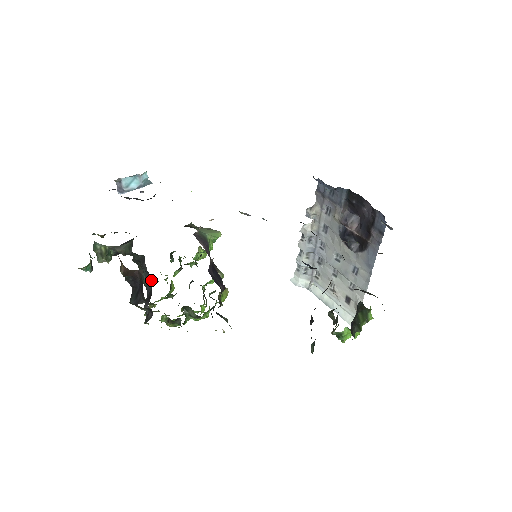
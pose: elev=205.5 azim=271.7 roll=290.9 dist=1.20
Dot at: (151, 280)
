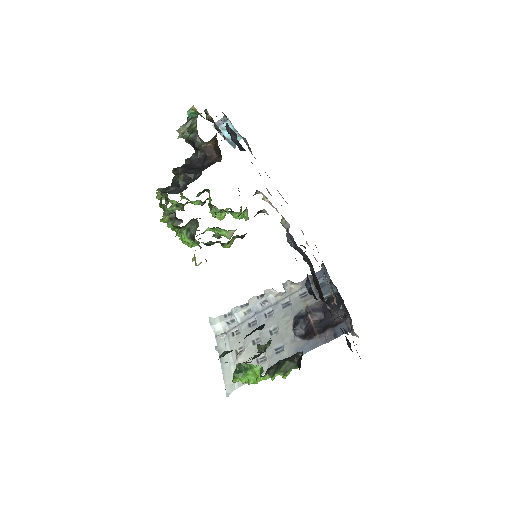
Dot at: (190, 181)
